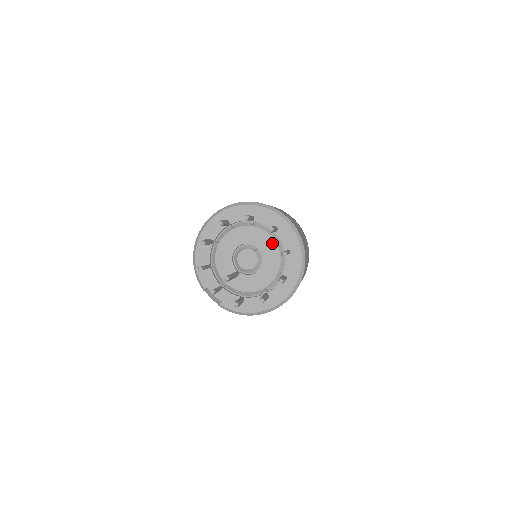
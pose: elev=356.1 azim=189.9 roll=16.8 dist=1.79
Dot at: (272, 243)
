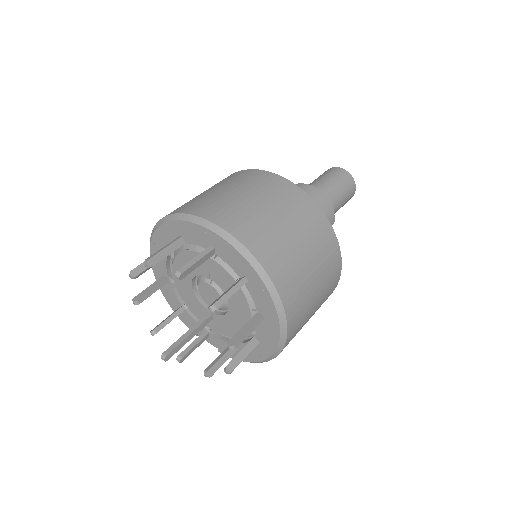
Dot at: (220, 270)
